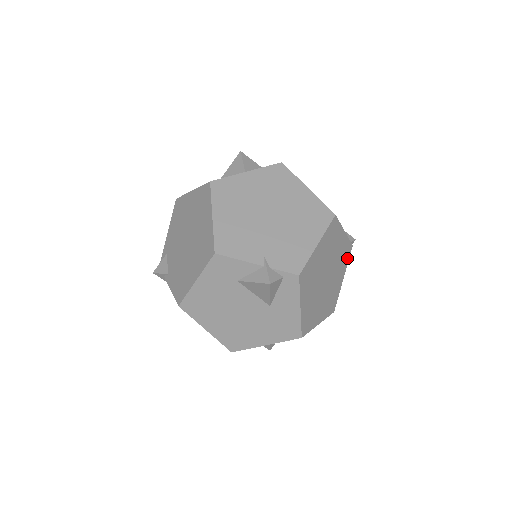
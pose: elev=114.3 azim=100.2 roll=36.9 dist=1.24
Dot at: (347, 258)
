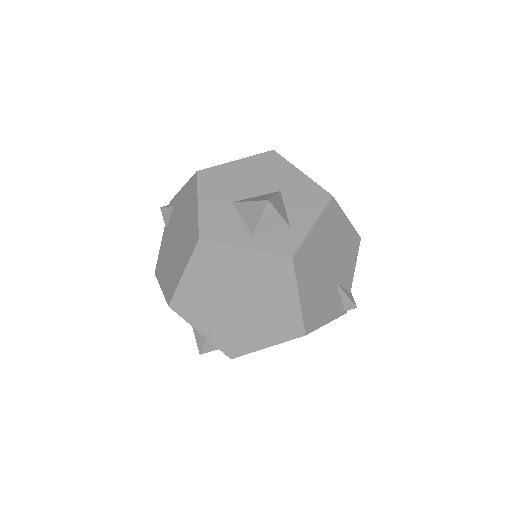
Dot at: occluded
